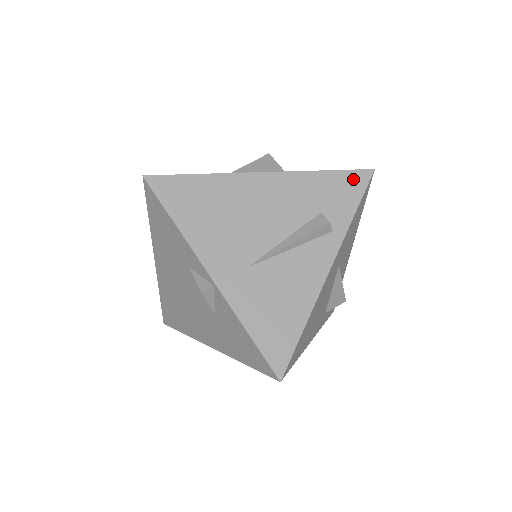
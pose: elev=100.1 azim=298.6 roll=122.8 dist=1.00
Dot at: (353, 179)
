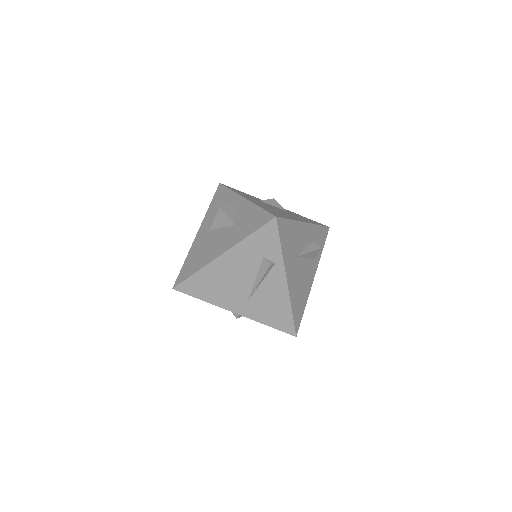
Dot at: (268, 230)
